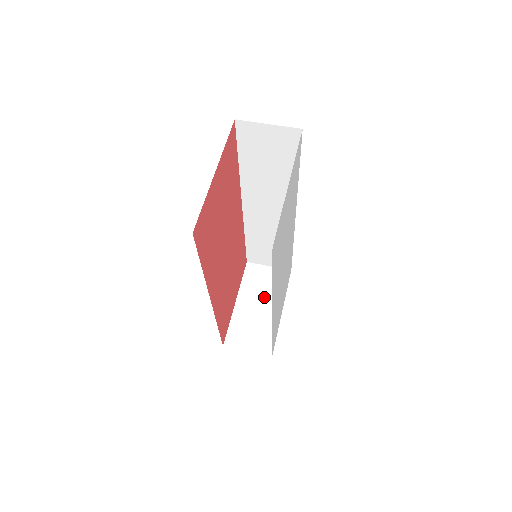
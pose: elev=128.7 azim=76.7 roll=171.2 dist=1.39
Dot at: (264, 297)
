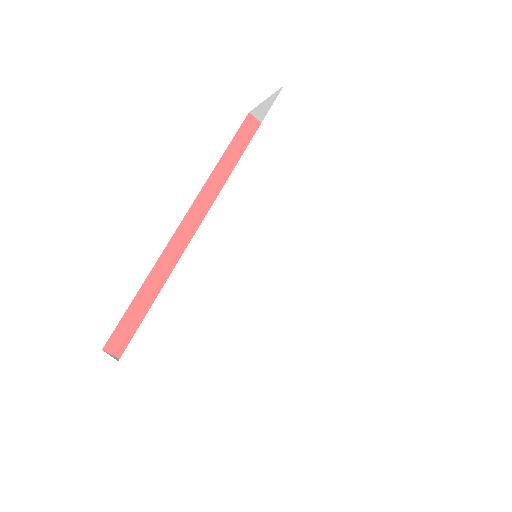
Dot at: occluded
